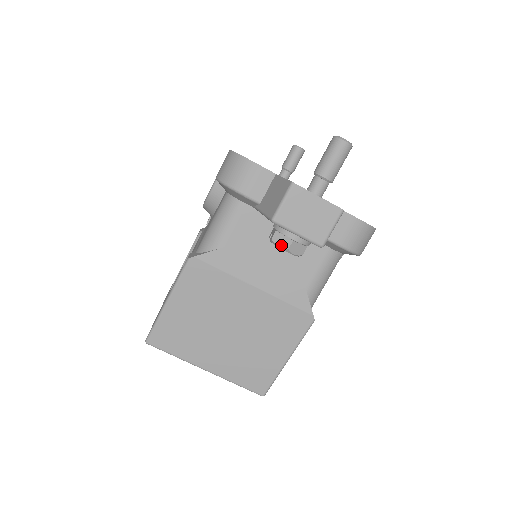
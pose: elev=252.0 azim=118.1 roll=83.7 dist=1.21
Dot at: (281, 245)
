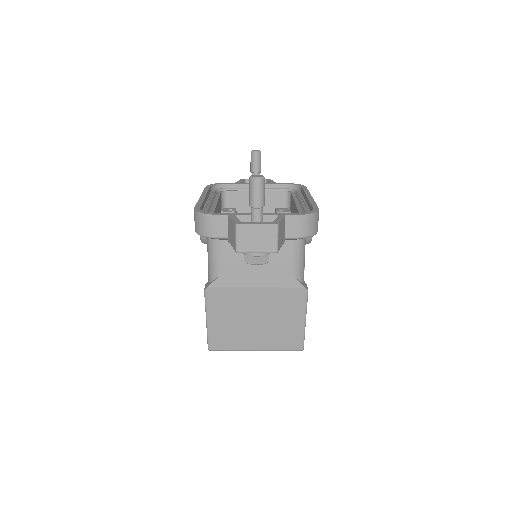
Dot at: (251, 263)
